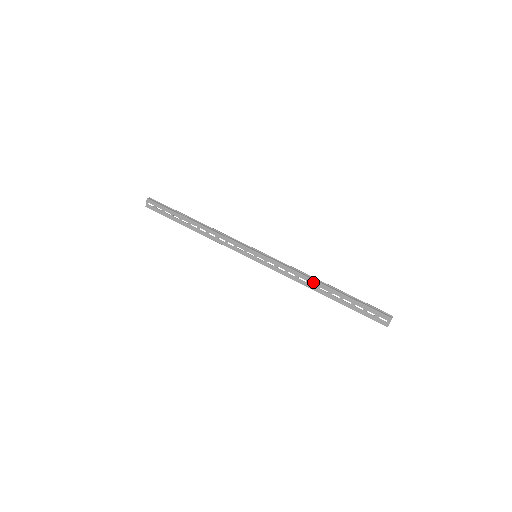
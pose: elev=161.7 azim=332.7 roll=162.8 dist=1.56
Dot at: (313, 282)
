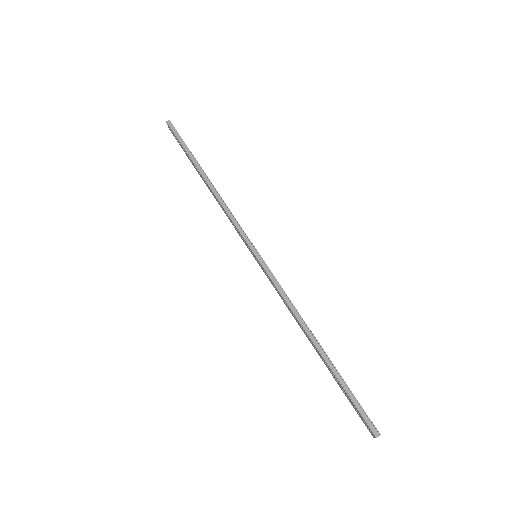
Dot at: (303, 330)
